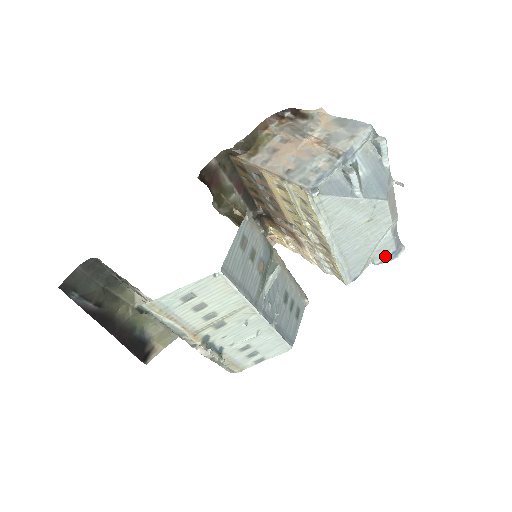
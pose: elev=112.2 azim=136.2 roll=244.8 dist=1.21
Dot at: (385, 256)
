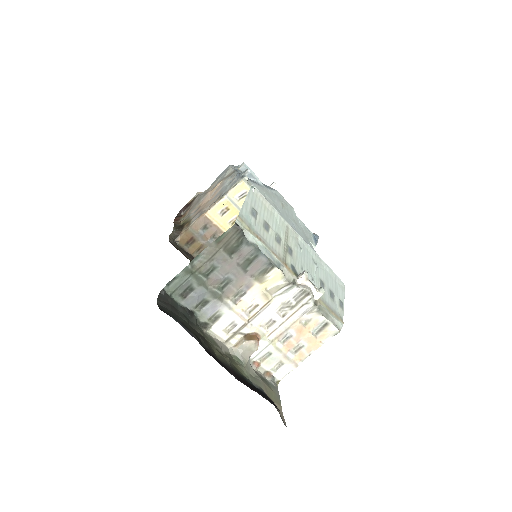
Dot at: (313, 239)
